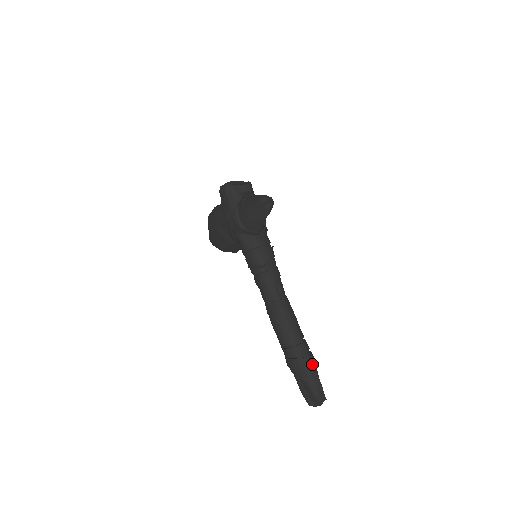
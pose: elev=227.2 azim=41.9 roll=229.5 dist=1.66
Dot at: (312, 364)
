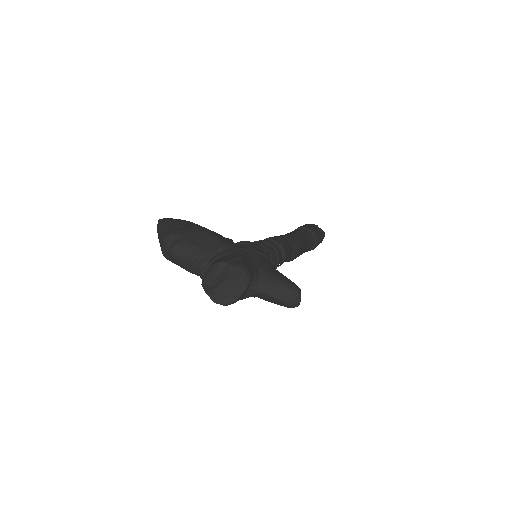
Dot at: (318, 243)
